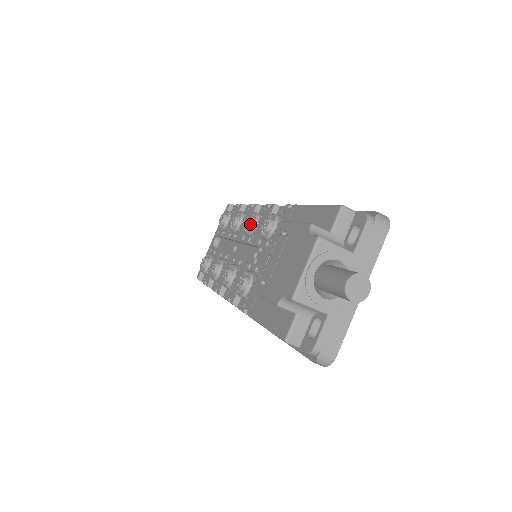
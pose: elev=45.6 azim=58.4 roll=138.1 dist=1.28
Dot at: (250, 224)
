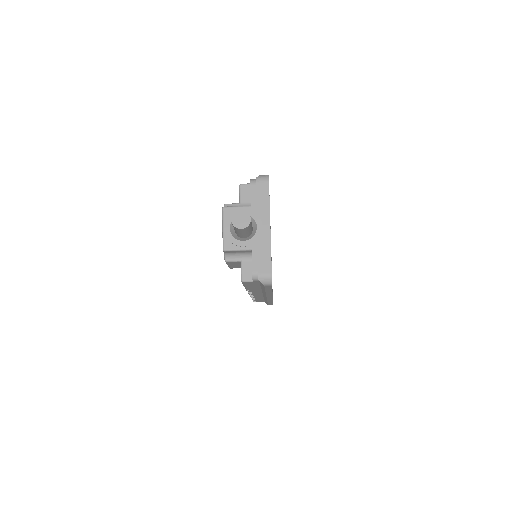
Dot at: occluded
